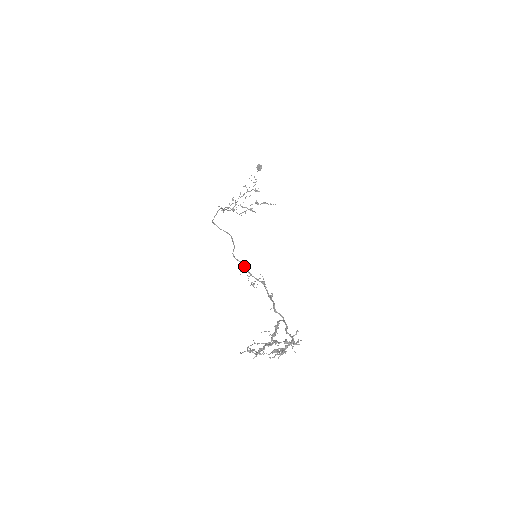
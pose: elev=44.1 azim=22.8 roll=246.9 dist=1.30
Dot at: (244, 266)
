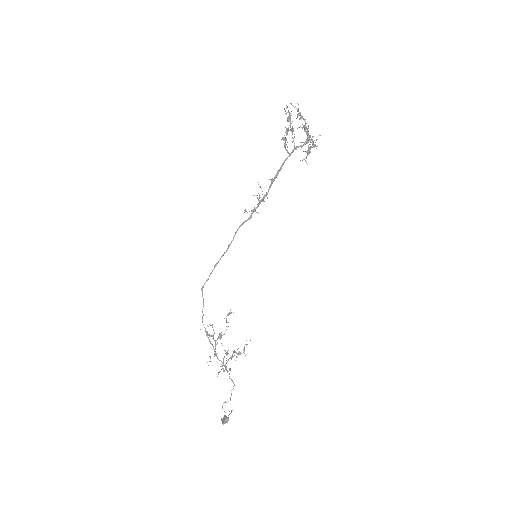
Dot at: (244, 222)
